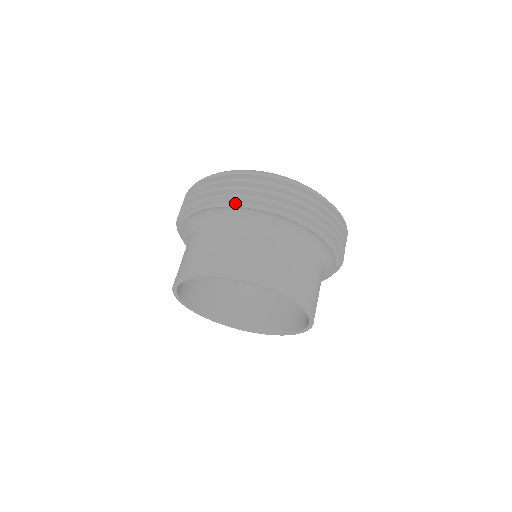
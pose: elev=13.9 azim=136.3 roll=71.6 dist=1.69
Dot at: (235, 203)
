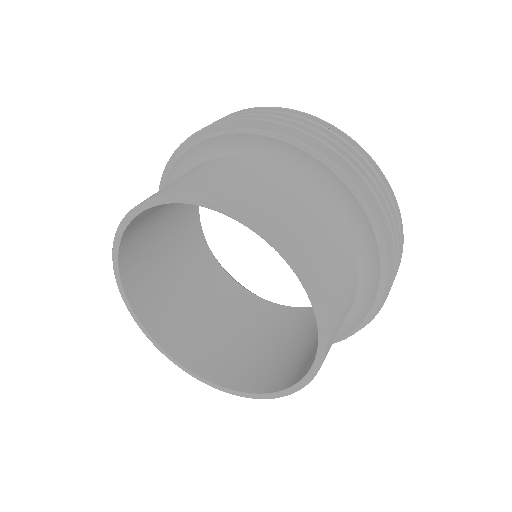
Dot at: (163, 186)
